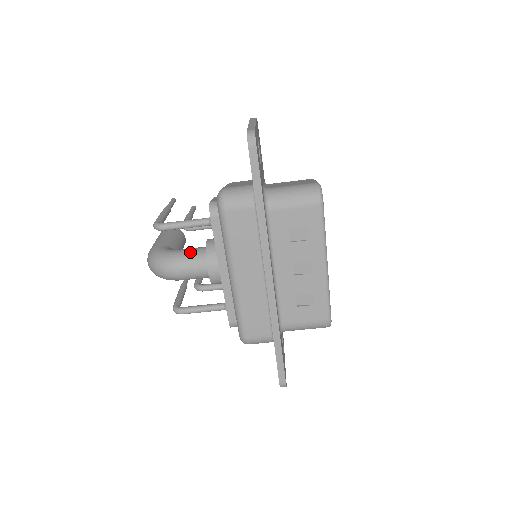
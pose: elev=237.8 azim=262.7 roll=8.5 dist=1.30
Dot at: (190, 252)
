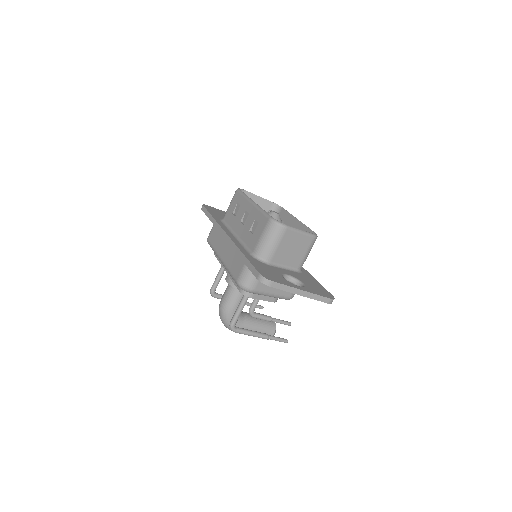
Dot at: occluded
